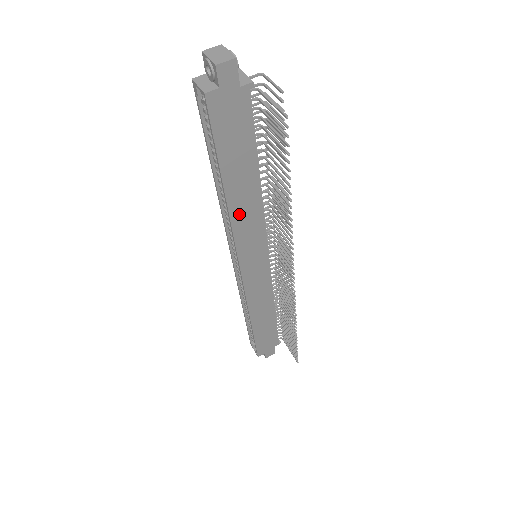
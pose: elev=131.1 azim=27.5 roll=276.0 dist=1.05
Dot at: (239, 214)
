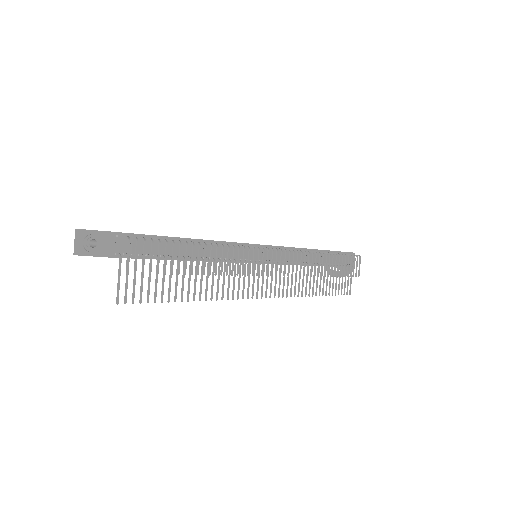
Dot at: occluded
